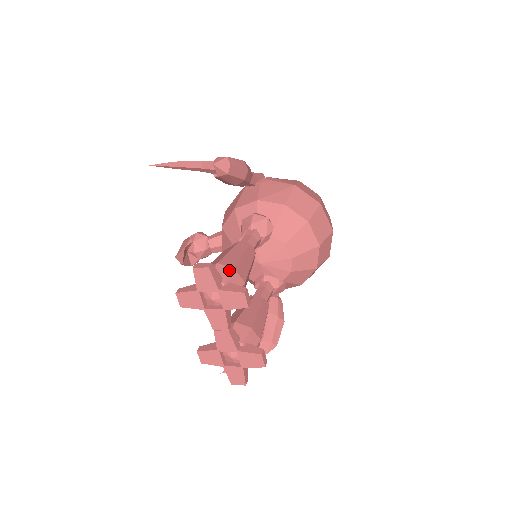
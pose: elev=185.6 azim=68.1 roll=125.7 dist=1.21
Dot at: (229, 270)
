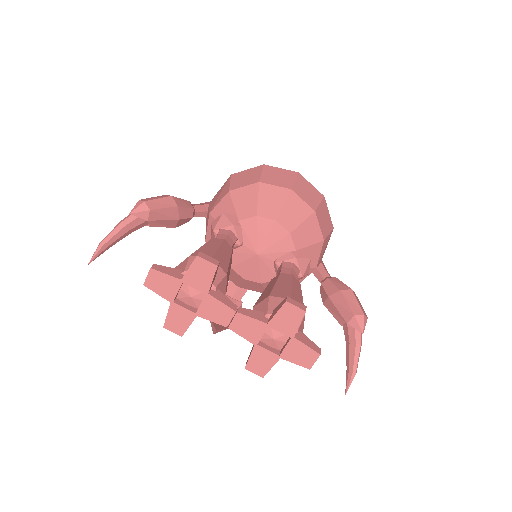
Dot at: (185, 261)
